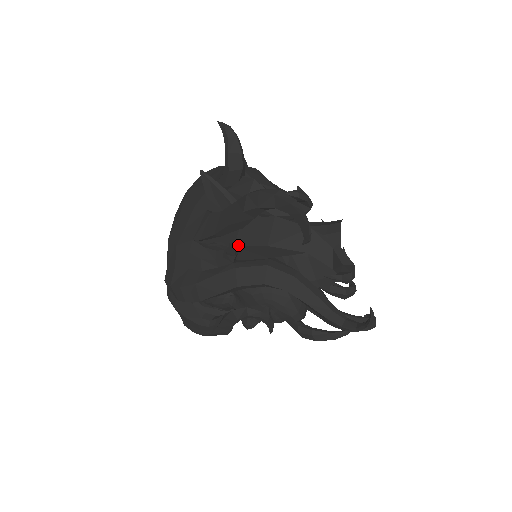
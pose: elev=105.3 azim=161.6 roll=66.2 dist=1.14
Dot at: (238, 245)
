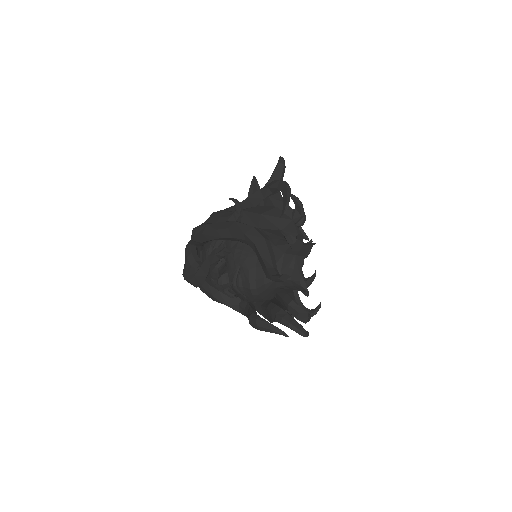
Dot at: (245, 210)
